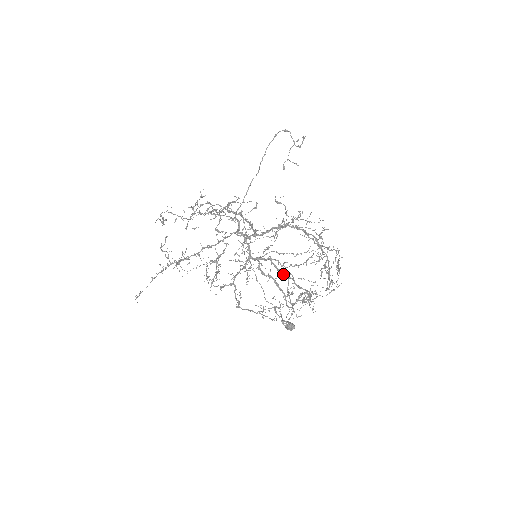
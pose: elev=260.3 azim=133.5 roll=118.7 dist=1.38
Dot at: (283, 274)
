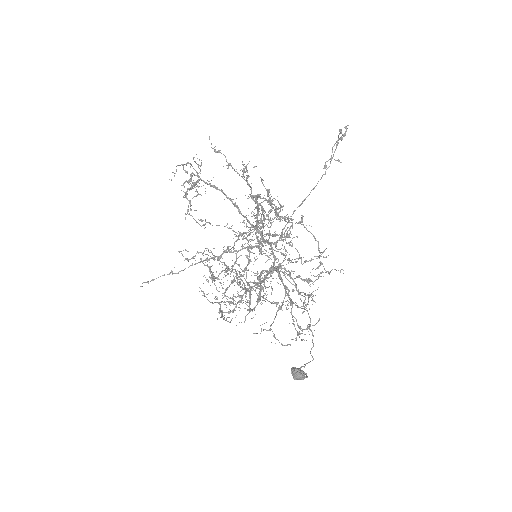
Dot at: (283, 285)
